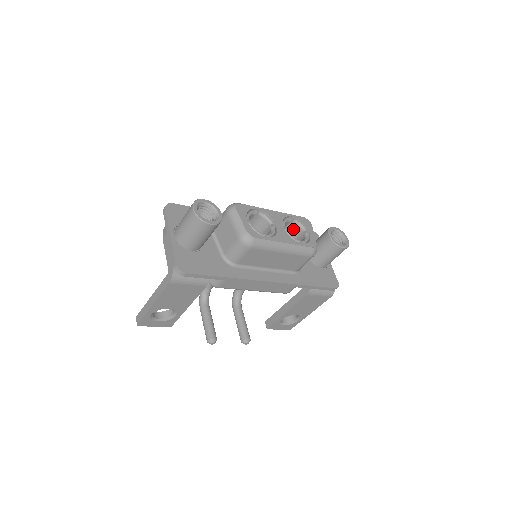
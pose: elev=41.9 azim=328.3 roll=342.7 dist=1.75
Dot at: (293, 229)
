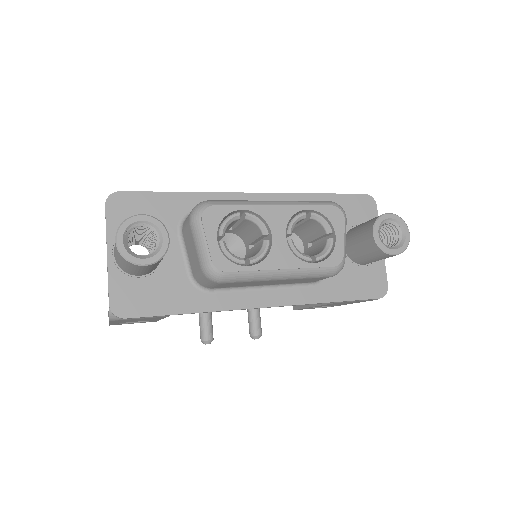
Dot at: (312, 224)
